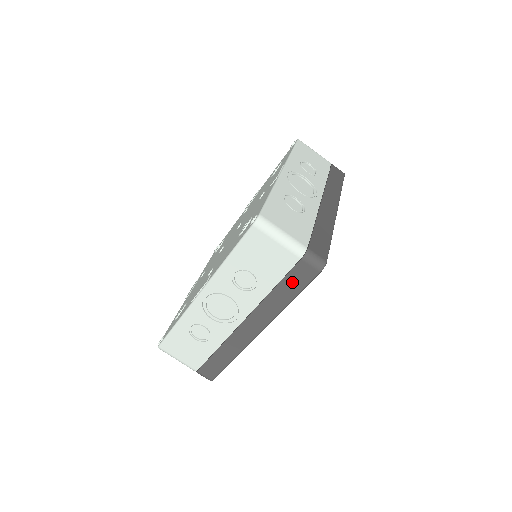
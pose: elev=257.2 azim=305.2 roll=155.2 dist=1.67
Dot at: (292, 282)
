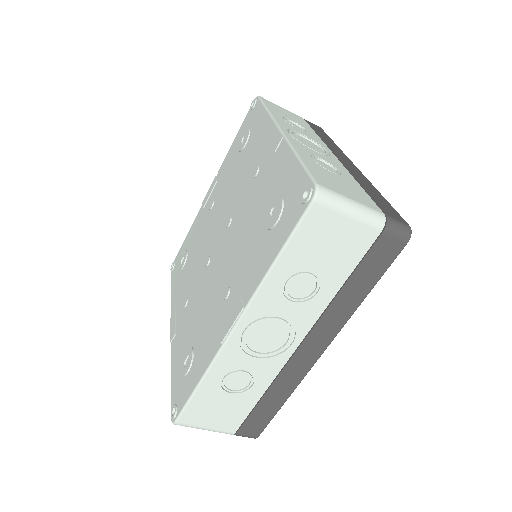
Dot at: (369, 268)
